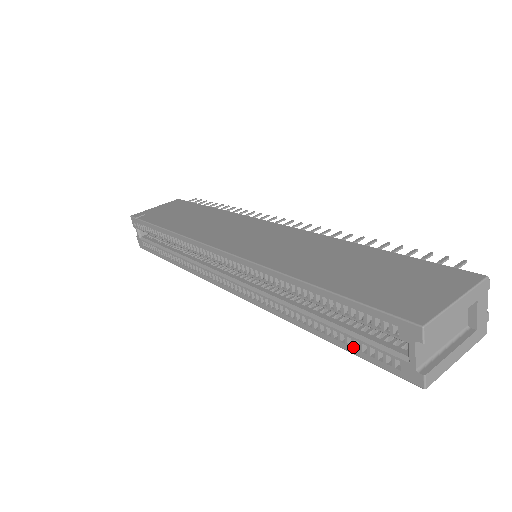
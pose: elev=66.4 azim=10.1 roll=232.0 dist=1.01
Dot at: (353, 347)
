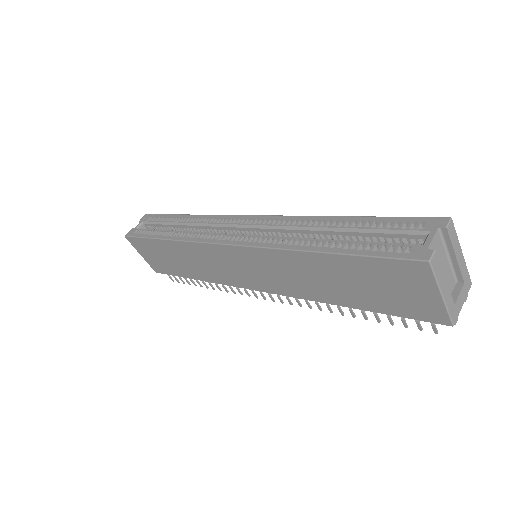
Dot at: (363, 249)
